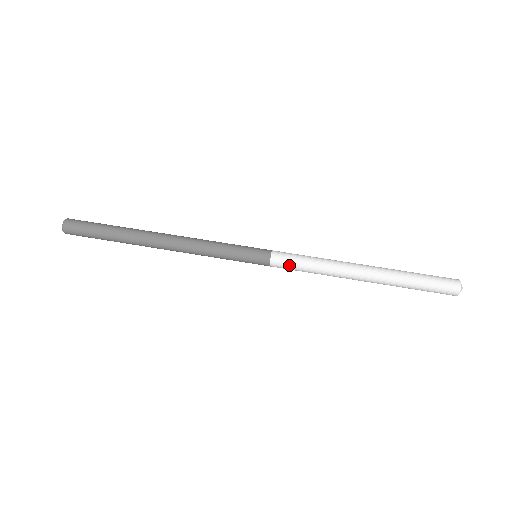
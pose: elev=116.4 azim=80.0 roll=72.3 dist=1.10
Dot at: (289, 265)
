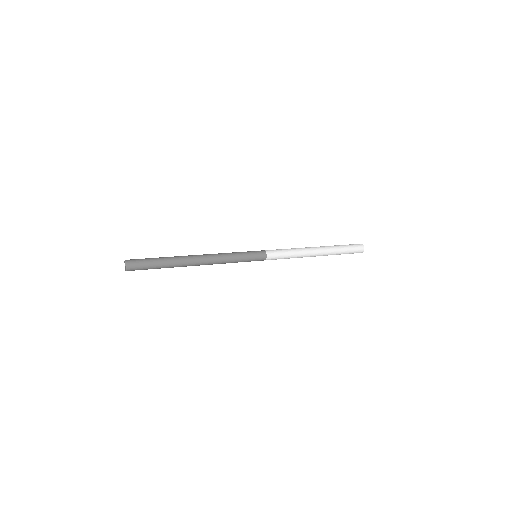
Dot at: (278, 256)
